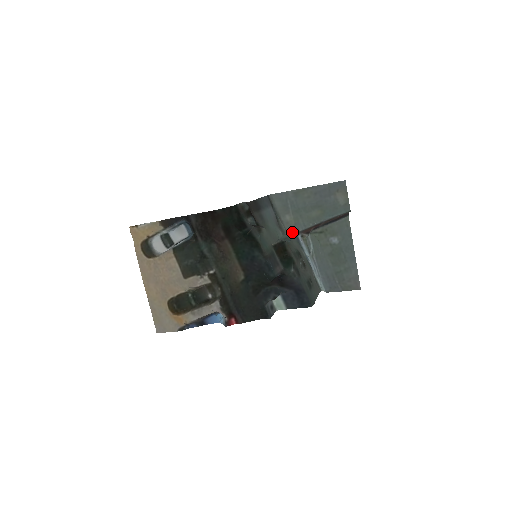
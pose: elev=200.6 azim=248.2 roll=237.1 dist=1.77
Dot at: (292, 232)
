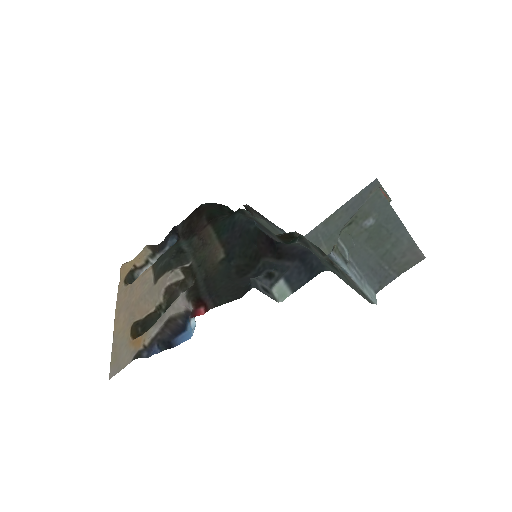
Dot at: occluded
